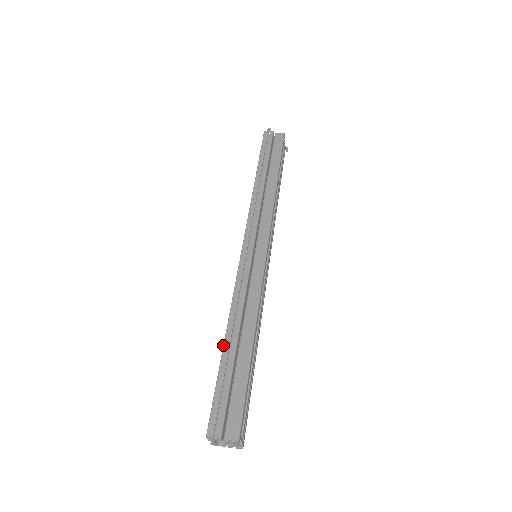
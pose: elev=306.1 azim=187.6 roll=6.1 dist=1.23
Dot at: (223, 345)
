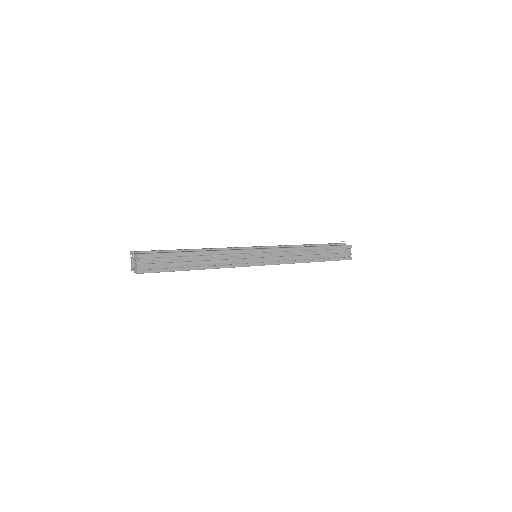
Dot at: occluded
